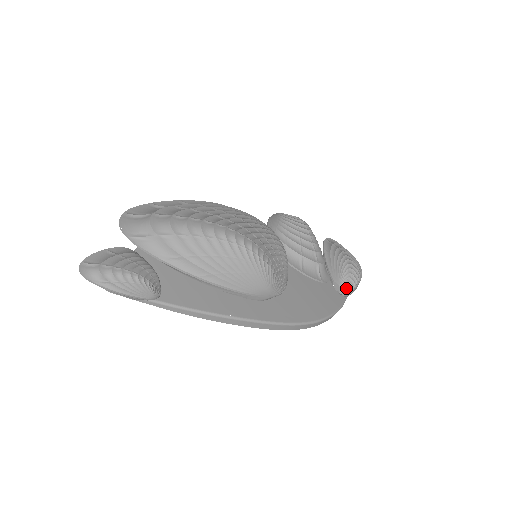
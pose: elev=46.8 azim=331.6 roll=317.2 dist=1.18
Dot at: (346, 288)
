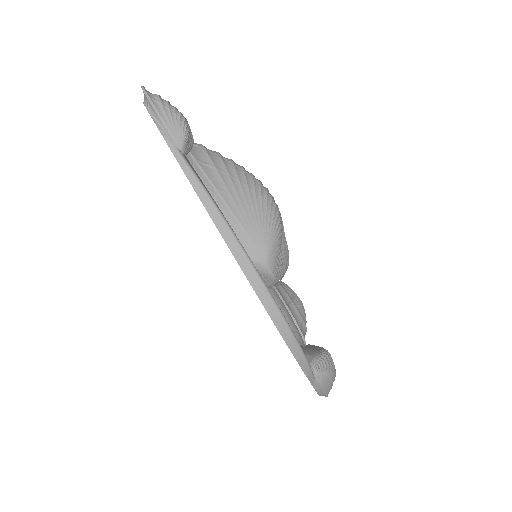
Dot at: (319, 364)
